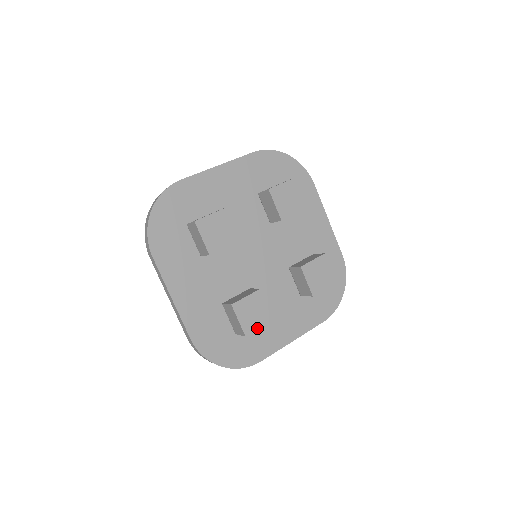
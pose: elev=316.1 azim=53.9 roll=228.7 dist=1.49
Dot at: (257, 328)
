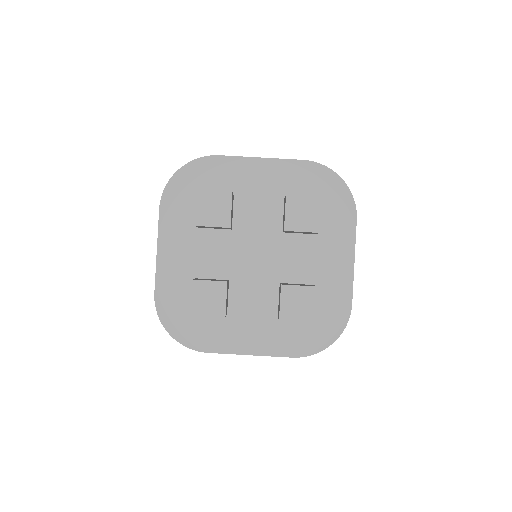
Dot at: (314, 307)
